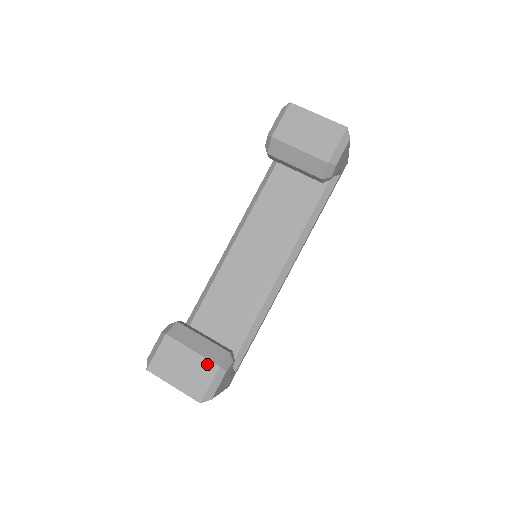
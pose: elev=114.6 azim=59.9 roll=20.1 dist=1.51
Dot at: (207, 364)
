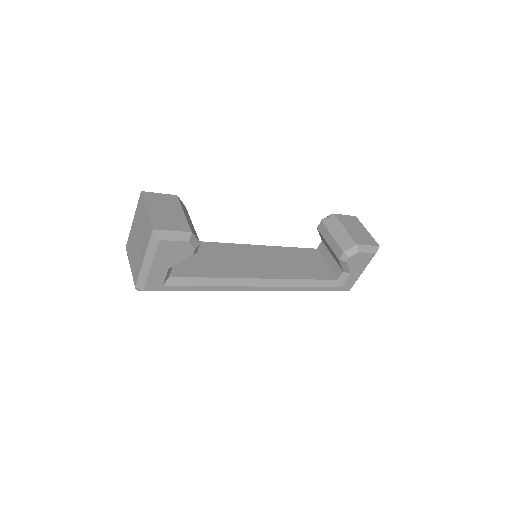
Dot at: (185, 224)
